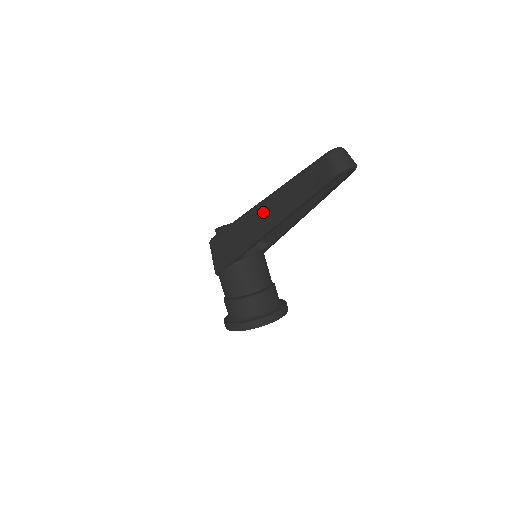
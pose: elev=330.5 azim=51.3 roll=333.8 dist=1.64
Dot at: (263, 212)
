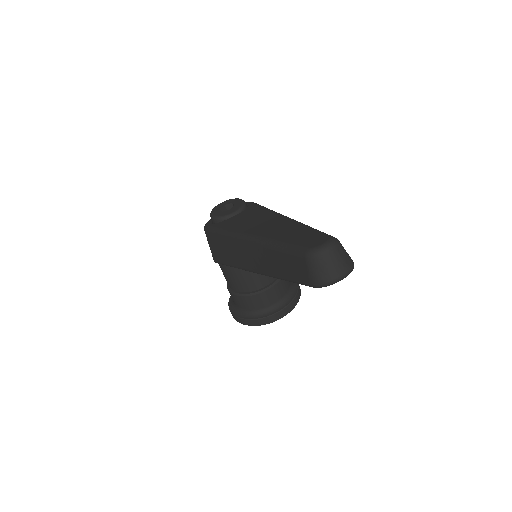
Dot at: (246, 251)
